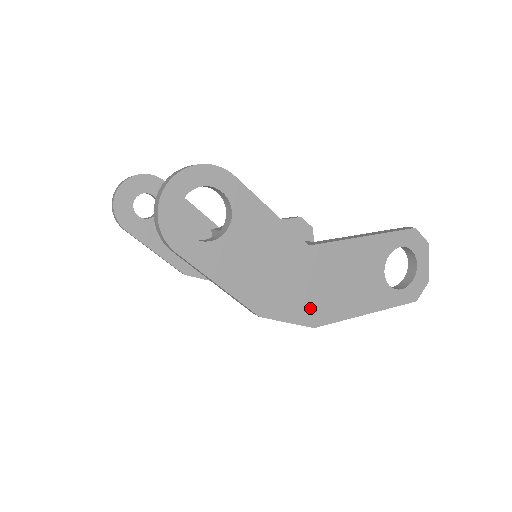
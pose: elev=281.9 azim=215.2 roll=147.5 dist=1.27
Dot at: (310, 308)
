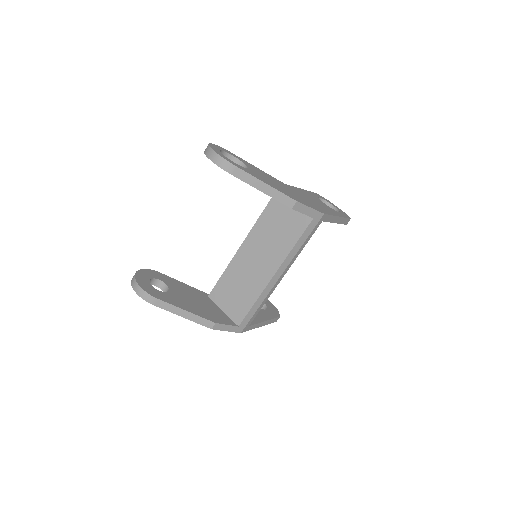
Dot at: (313, 206)
